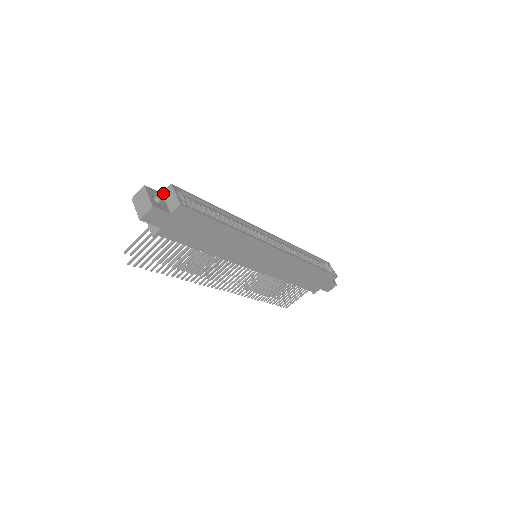
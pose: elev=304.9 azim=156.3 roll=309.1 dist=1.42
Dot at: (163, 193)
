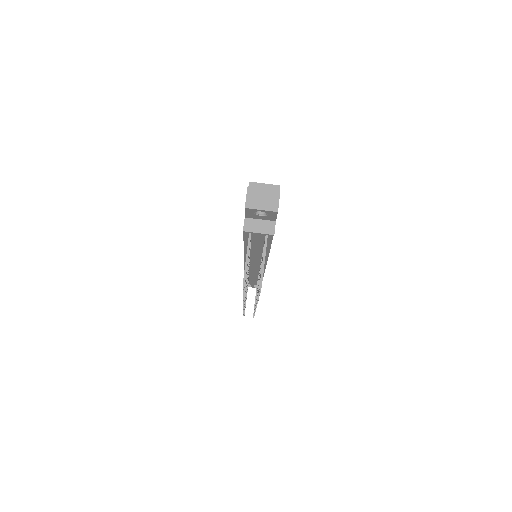
Dot at: occluded
